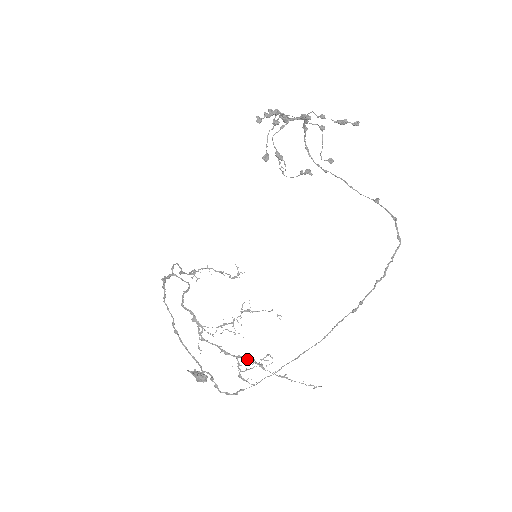
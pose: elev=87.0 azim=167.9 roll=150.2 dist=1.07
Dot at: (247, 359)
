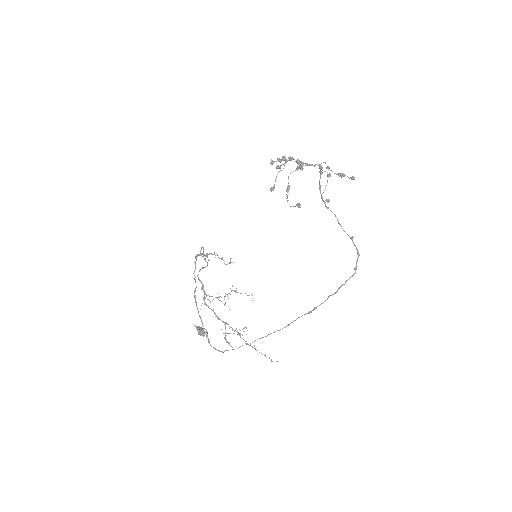
Dot at: (231, 327)
